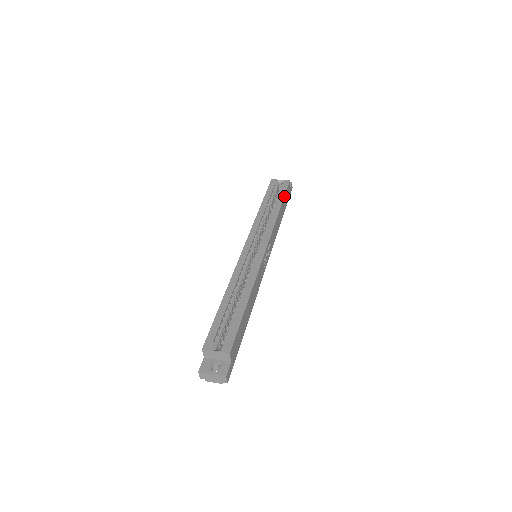
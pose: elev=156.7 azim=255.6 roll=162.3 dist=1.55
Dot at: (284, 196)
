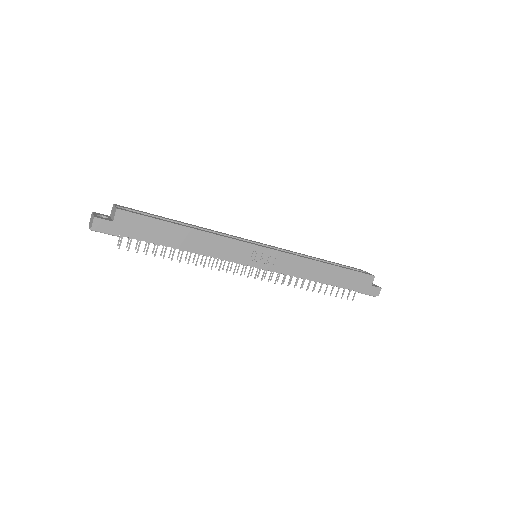
Dot at: (348, 268)
